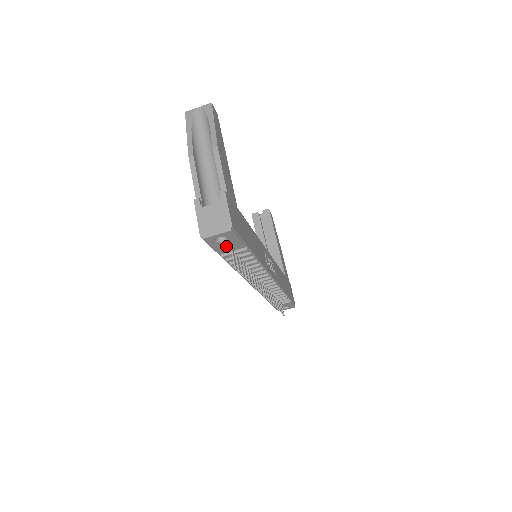
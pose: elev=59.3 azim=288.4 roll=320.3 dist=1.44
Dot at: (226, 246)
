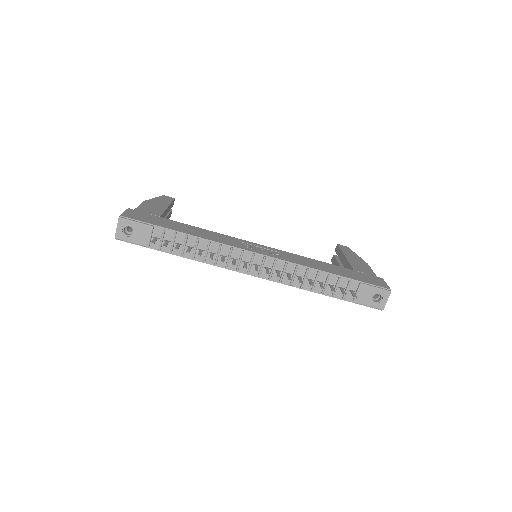
Dot at: (142, 236)
